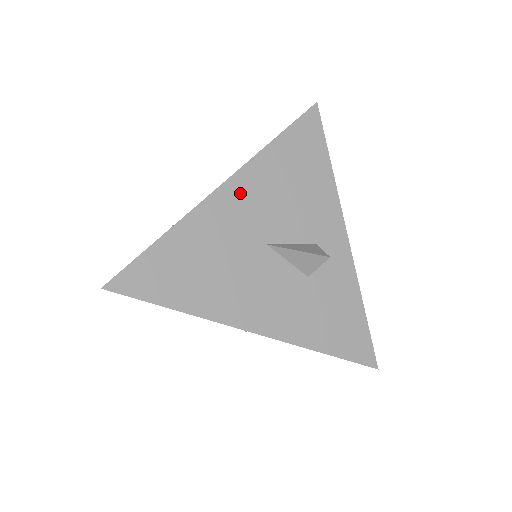
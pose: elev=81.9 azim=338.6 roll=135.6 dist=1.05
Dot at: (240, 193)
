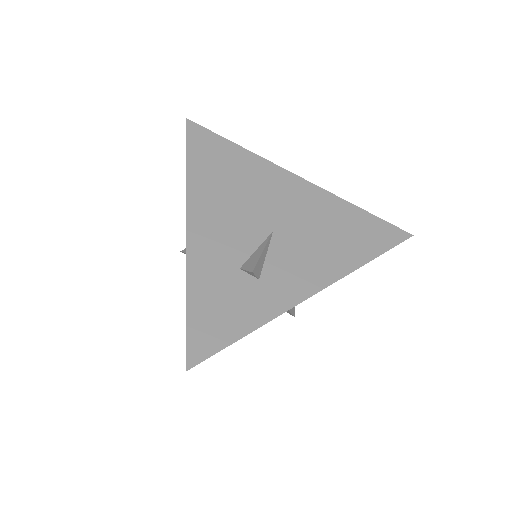
Dot at: occluded
